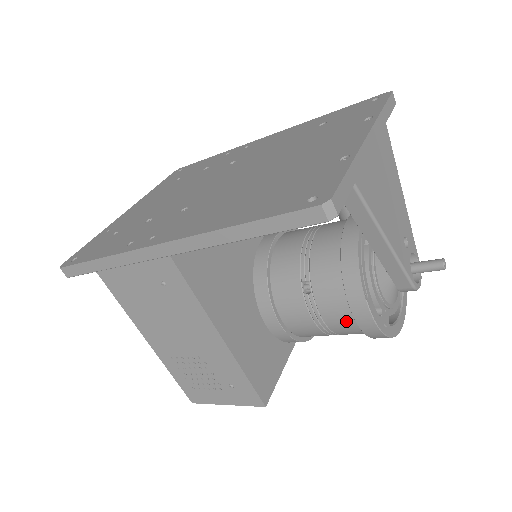
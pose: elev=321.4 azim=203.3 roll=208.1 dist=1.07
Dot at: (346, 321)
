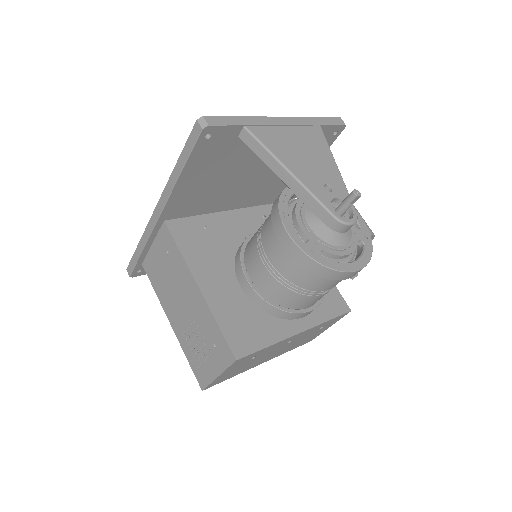
Dot at: (283, 255)
